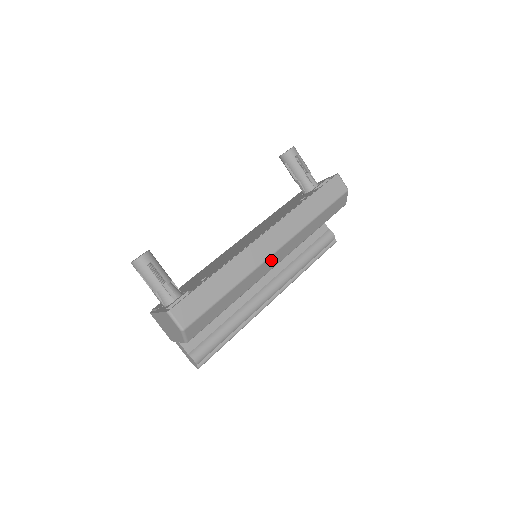
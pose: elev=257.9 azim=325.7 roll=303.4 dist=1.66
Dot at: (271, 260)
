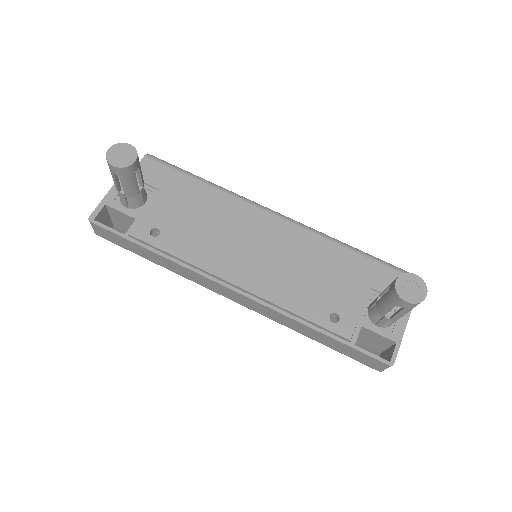
Dot at: occluded
